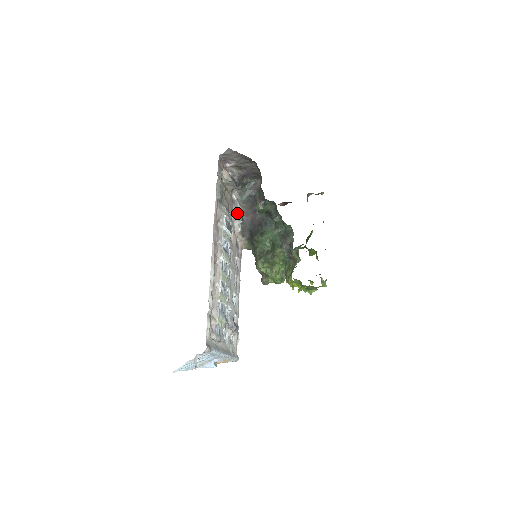
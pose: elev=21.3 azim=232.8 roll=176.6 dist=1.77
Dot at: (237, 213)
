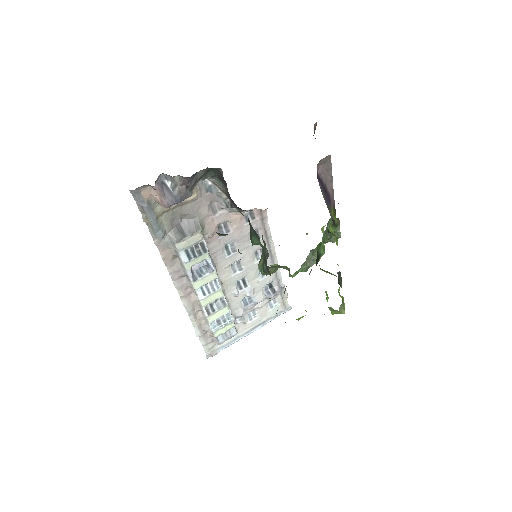
Dot at: (221, 199)
